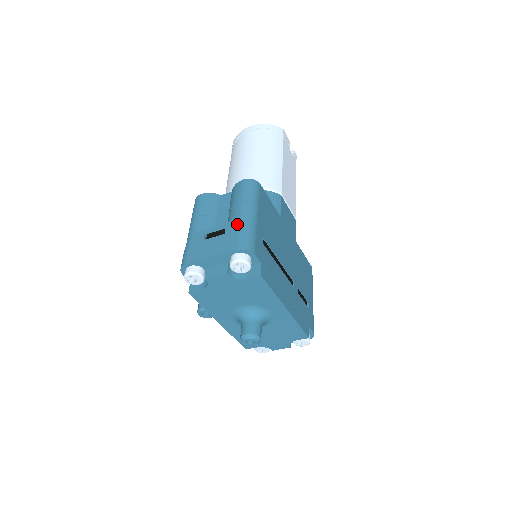
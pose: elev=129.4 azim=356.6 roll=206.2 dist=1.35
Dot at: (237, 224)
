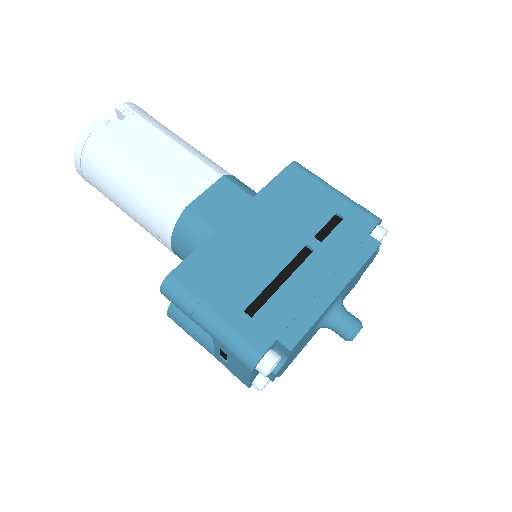
Dot at: (219, 344)
